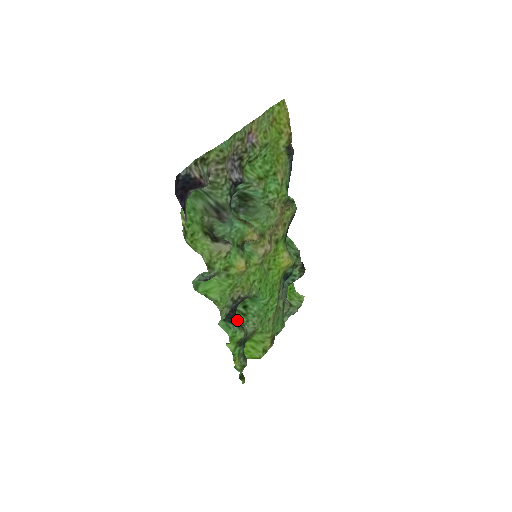
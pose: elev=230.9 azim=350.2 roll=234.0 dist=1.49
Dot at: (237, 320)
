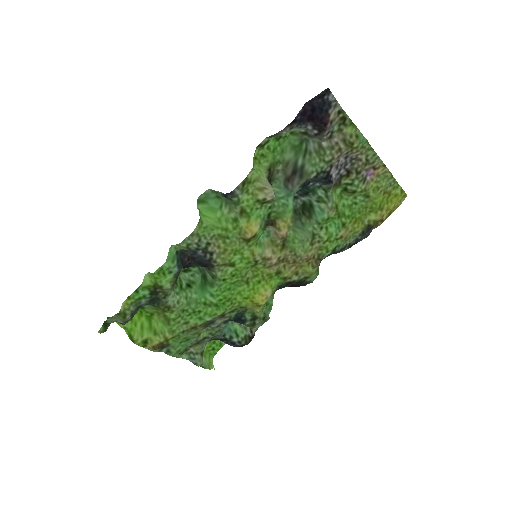
Dot at: occluded
